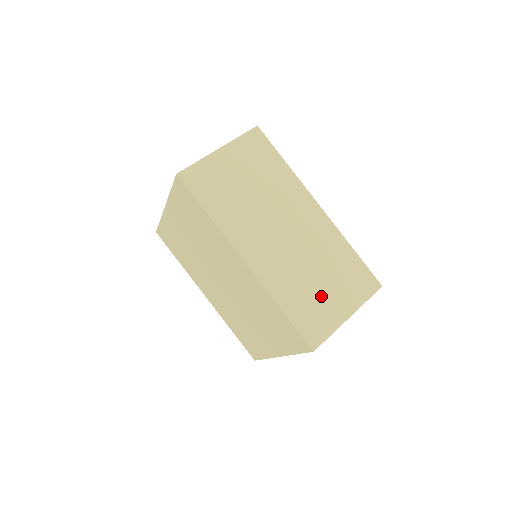
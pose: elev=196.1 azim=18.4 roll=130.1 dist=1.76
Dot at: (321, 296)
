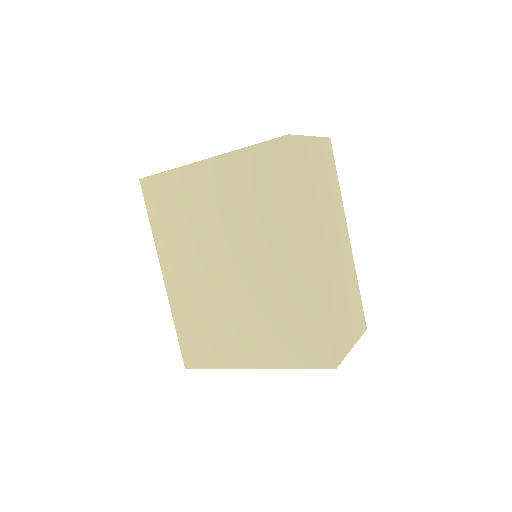
Dot at: (343, 318)
